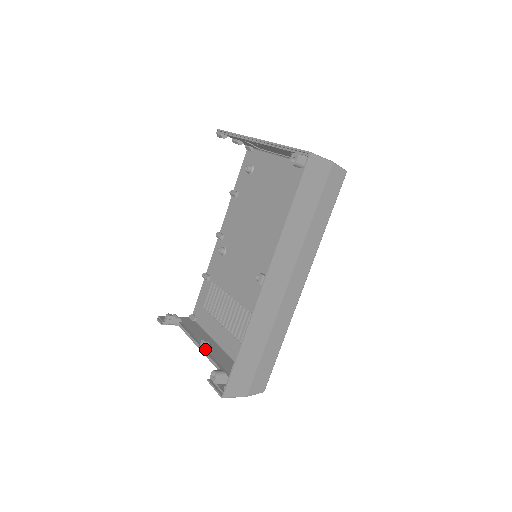
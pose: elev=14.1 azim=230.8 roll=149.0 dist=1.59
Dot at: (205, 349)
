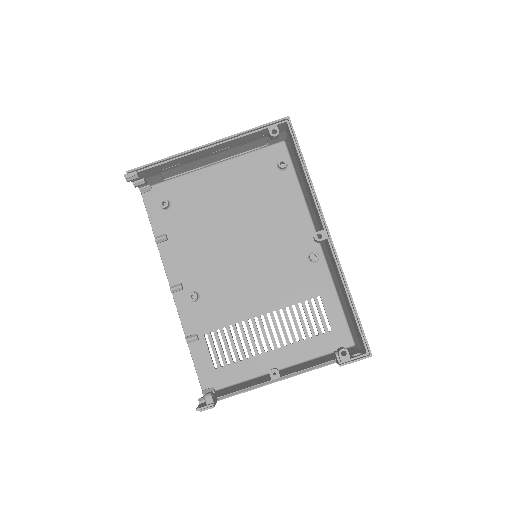
Dot at: (280, 376)
